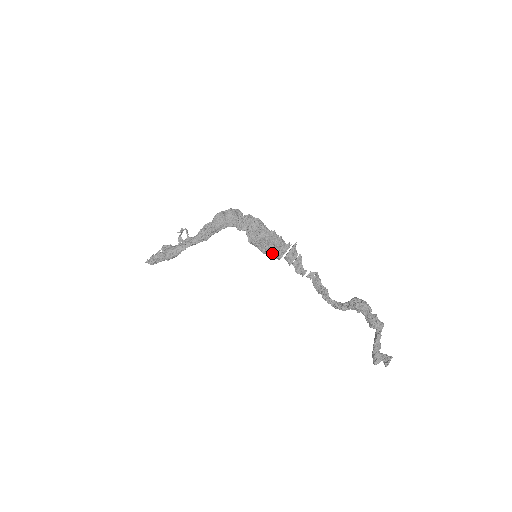
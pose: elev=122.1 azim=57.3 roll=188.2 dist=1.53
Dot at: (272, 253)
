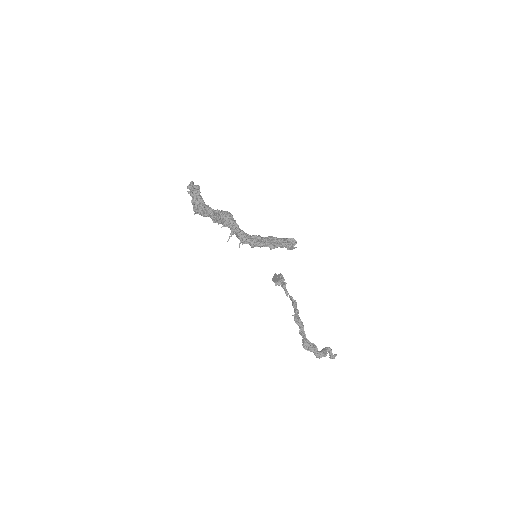
Dot at: occluded
